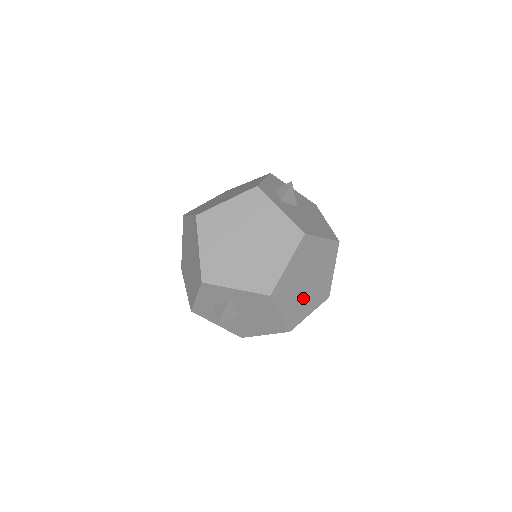
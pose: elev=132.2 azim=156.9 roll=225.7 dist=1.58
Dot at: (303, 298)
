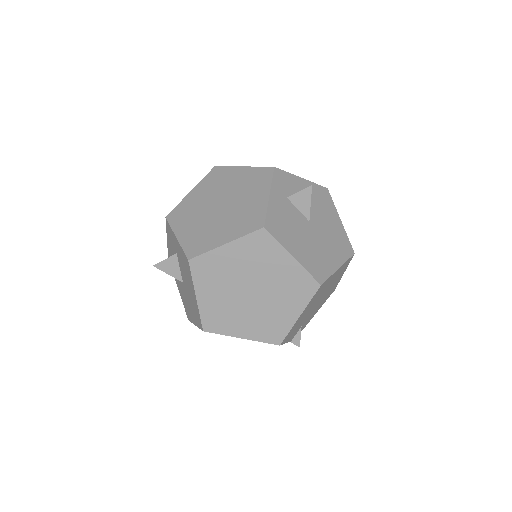
Dot at: (237, 307)
